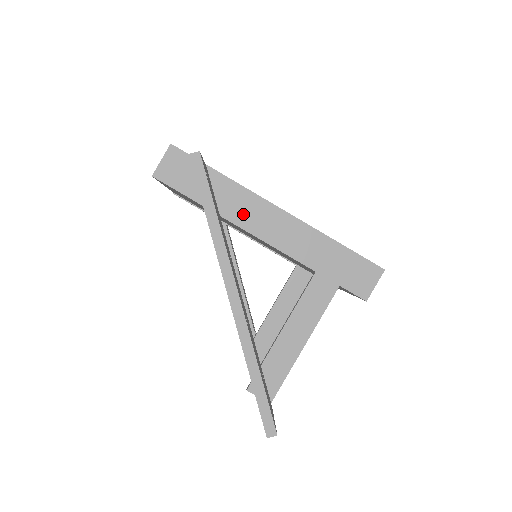
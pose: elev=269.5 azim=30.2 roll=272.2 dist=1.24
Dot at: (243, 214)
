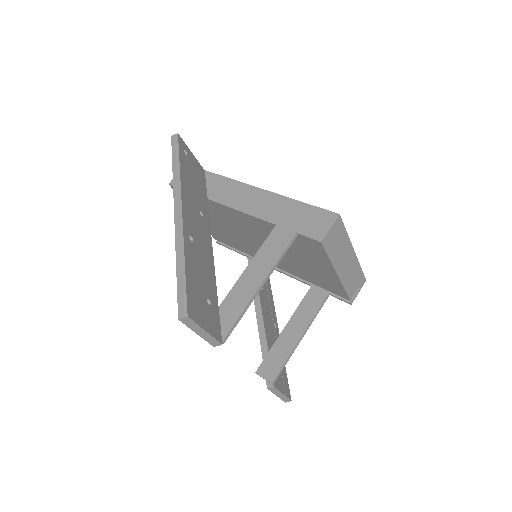
Dot at: (224, 195)
